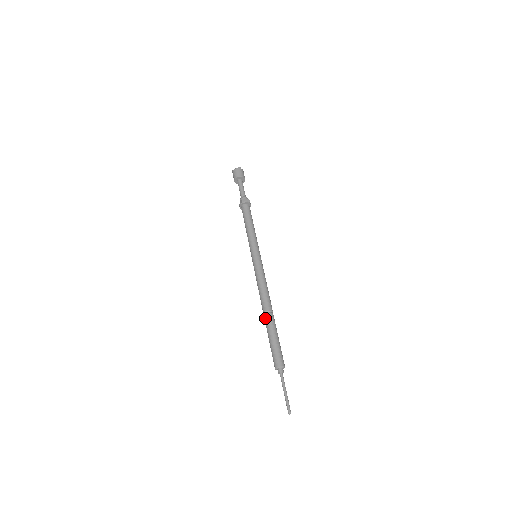
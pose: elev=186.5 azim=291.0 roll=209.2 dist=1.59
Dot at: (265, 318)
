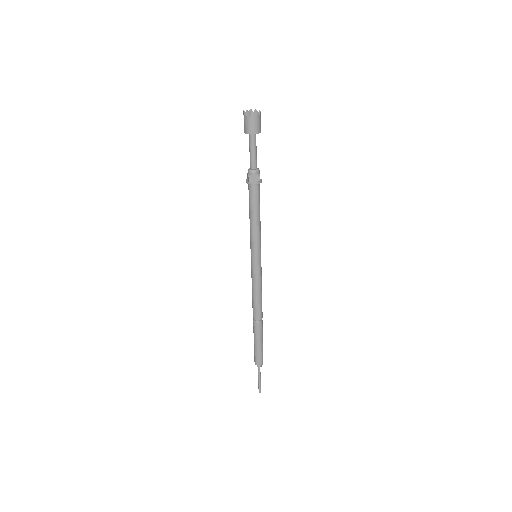
Dot at: (253, 324)
